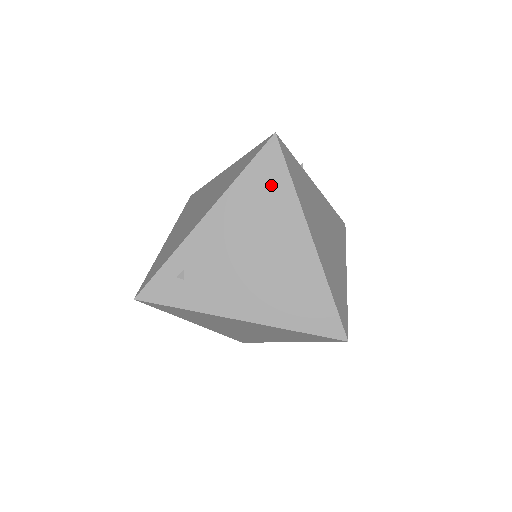
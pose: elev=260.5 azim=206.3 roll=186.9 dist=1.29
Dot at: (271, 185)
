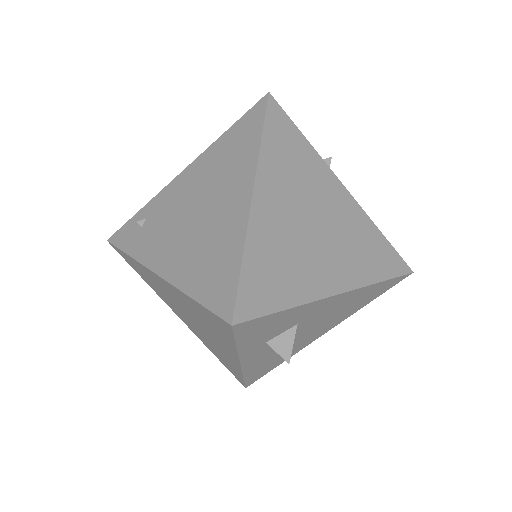
Dot at: (243, 140)
